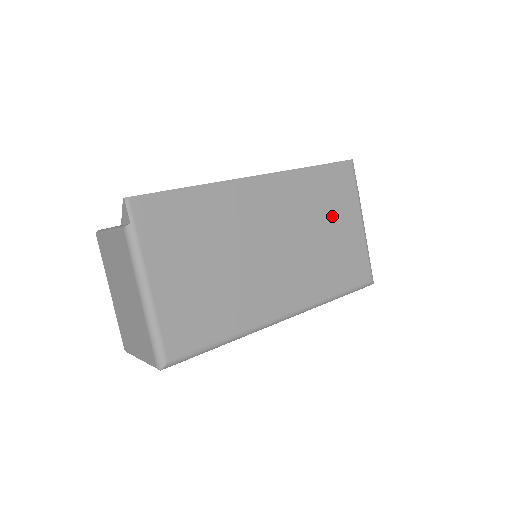
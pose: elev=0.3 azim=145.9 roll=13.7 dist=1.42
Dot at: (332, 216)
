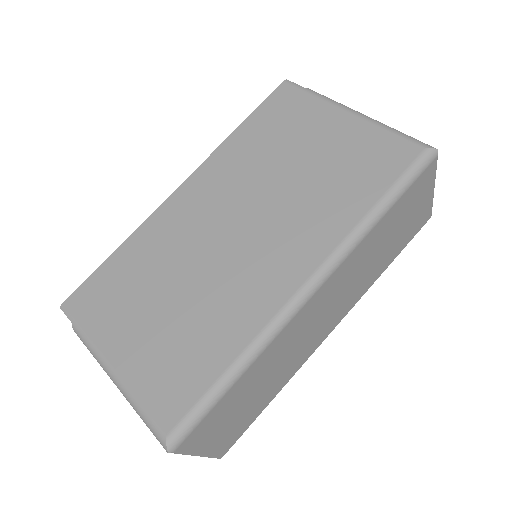
Dot at: (297, 143)
